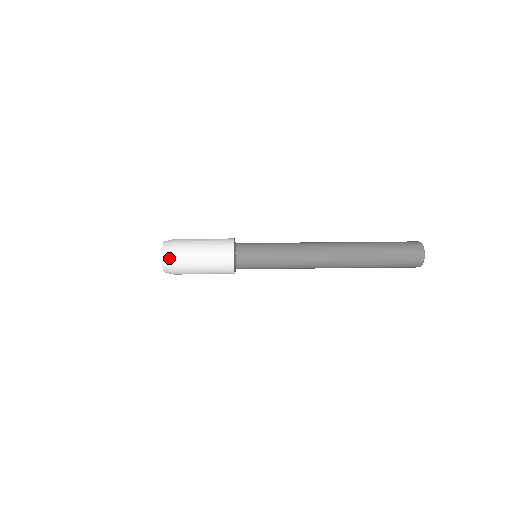
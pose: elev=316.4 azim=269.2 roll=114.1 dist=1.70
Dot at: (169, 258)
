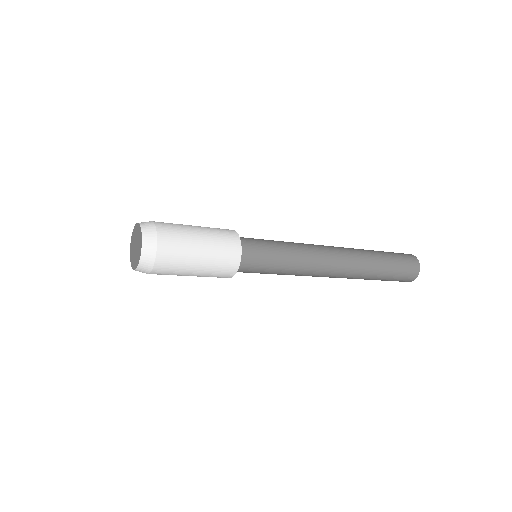
Dot at: occluded
